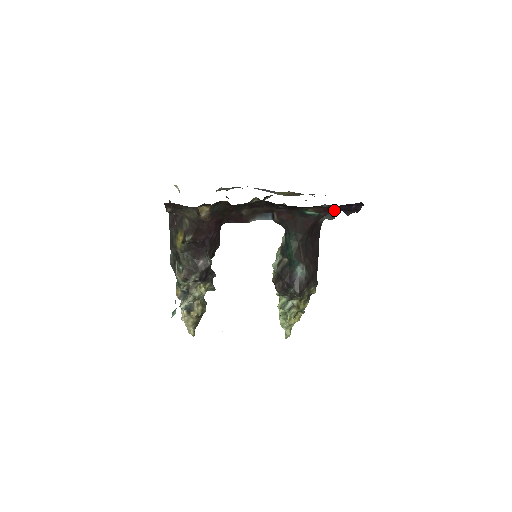
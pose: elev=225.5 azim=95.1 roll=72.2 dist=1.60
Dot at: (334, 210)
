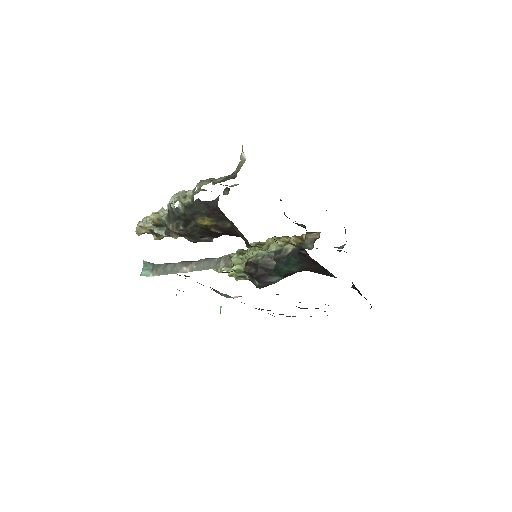
Dot at: occluded
